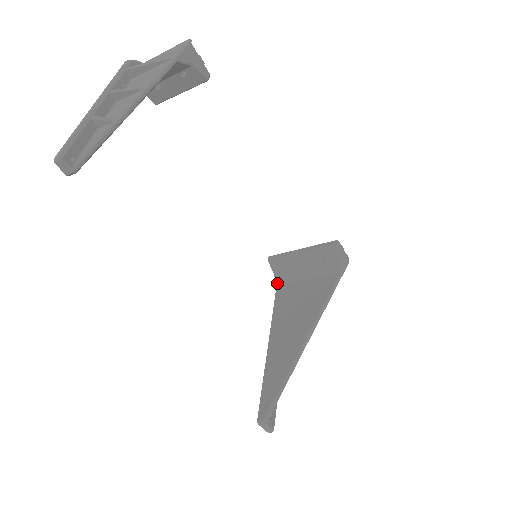
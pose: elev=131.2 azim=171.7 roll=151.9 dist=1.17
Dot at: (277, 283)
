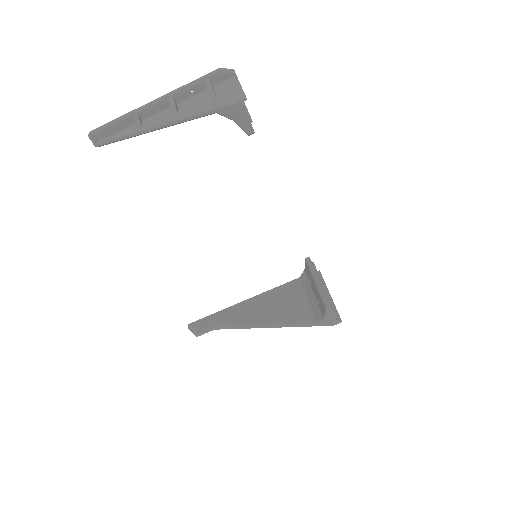
Dot at: (301, 276)
